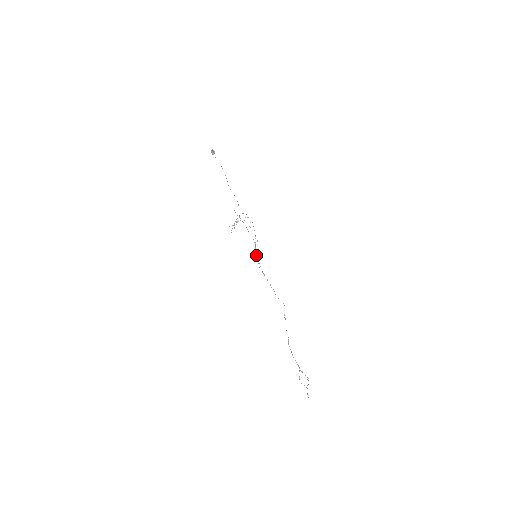
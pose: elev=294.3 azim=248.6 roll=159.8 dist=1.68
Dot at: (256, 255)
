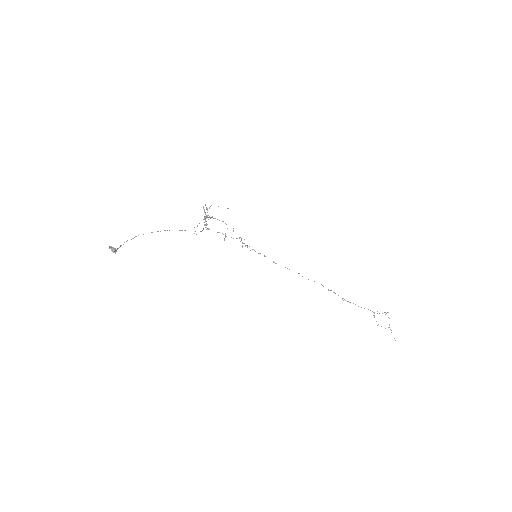
Dot at: (255, 251)
